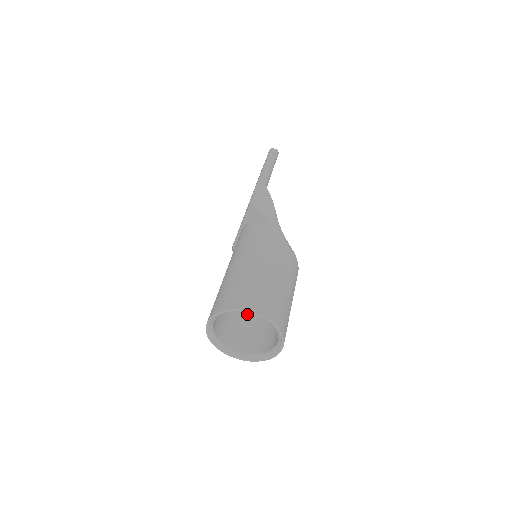
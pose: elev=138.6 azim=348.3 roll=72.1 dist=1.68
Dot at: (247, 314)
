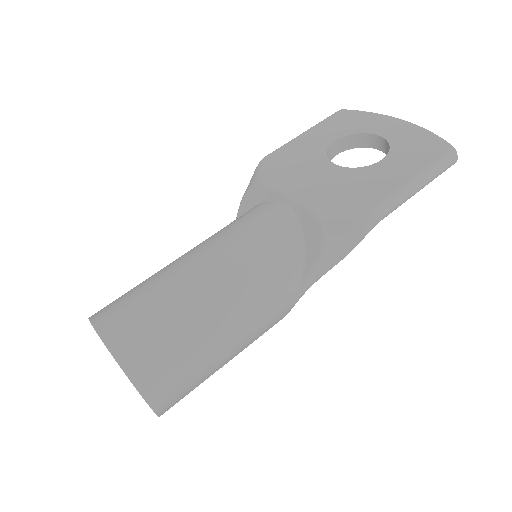
Dot at: occluded
